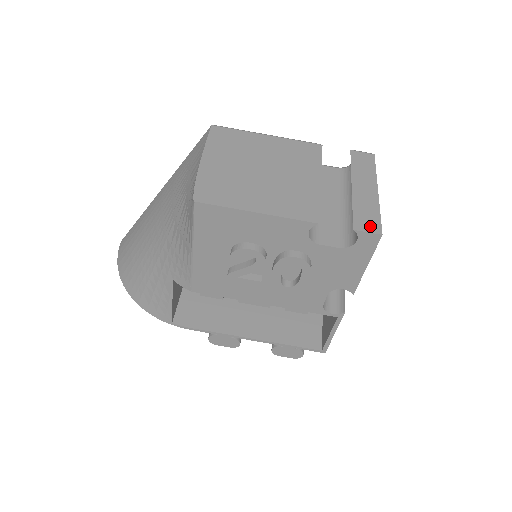
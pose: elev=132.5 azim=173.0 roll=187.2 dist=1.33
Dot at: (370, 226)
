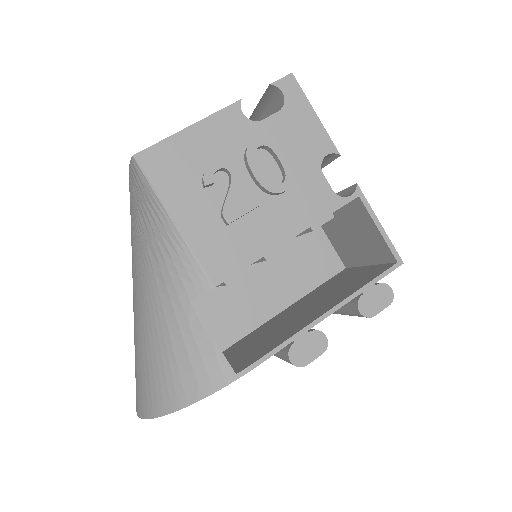
Dot at: occluded
